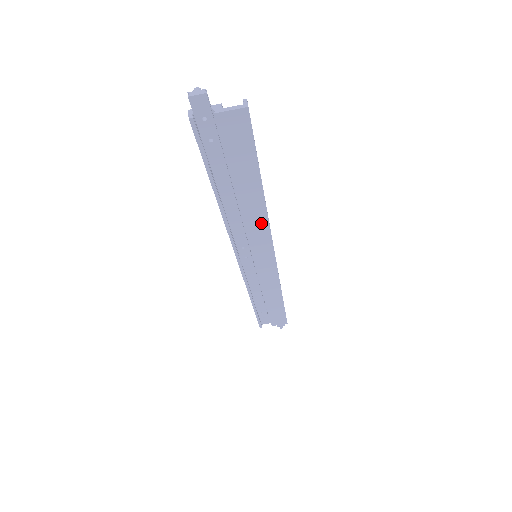
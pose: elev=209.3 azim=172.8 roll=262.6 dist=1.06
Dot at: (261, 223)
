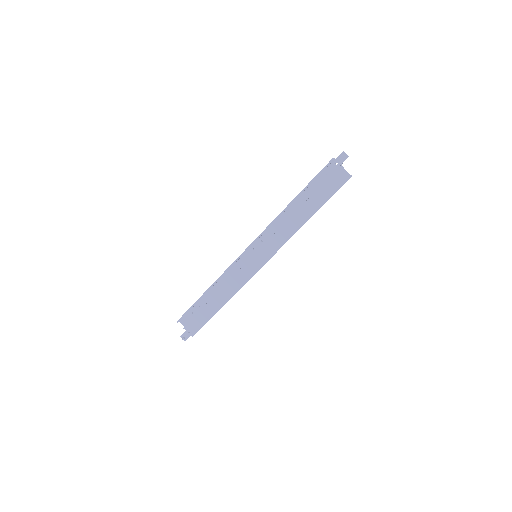
Dot at: (287, 235)
